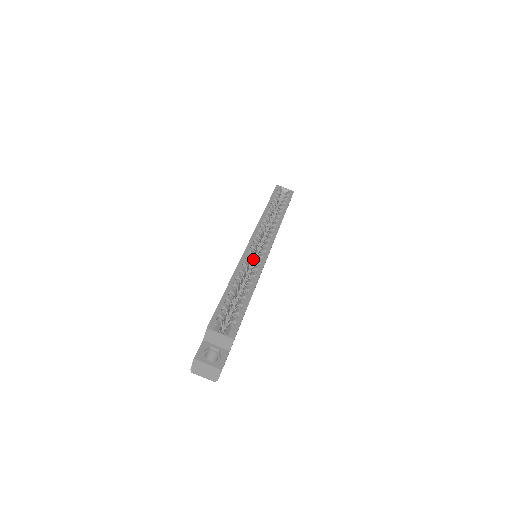
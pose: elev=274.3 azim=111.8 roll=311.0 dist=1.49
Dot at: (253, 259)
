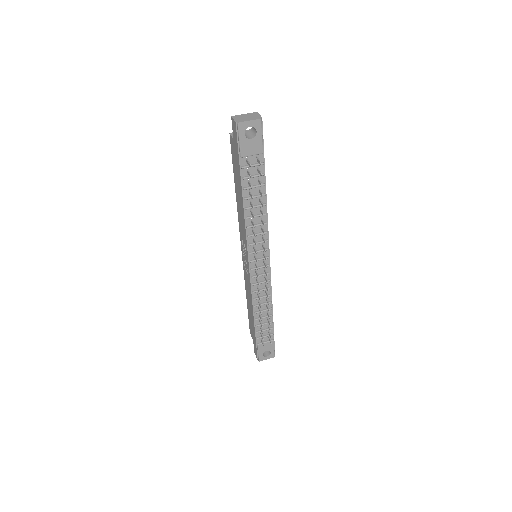
Dot at: (257, 263)
